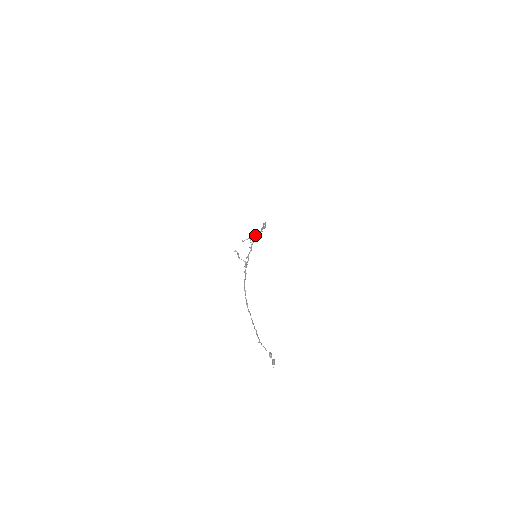
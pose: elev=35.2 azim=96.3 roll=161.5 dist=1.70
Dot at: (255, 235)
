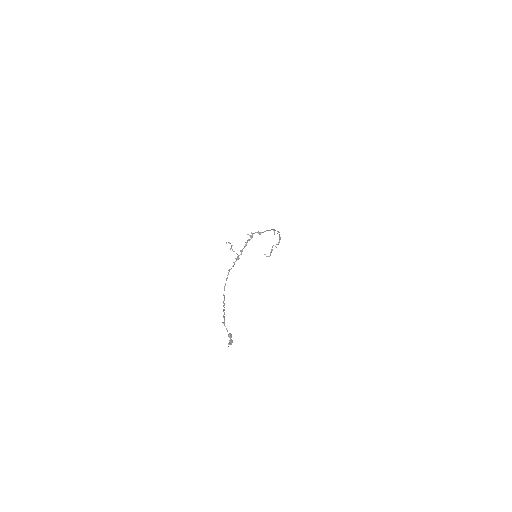
Dot at: (255, 232)
